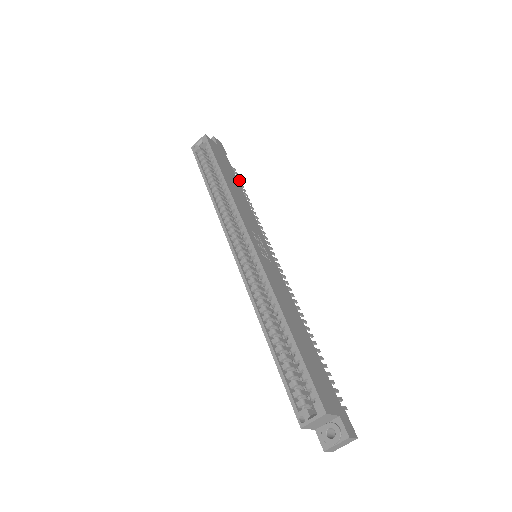
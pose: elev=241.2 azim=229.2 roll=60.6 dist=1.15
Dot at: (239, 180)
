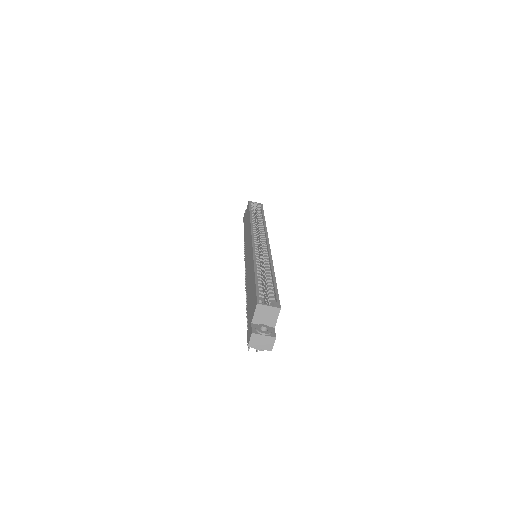
Dot at: occluded
